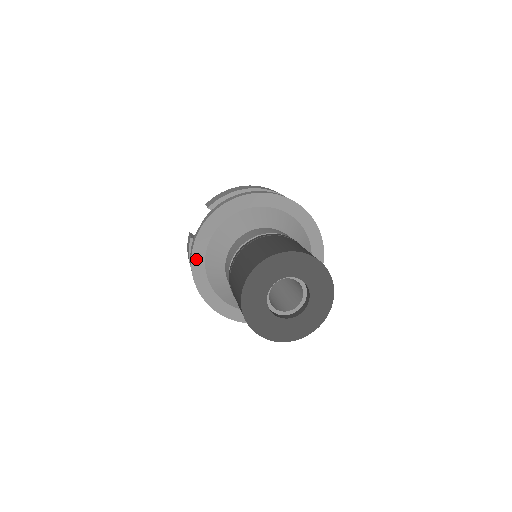
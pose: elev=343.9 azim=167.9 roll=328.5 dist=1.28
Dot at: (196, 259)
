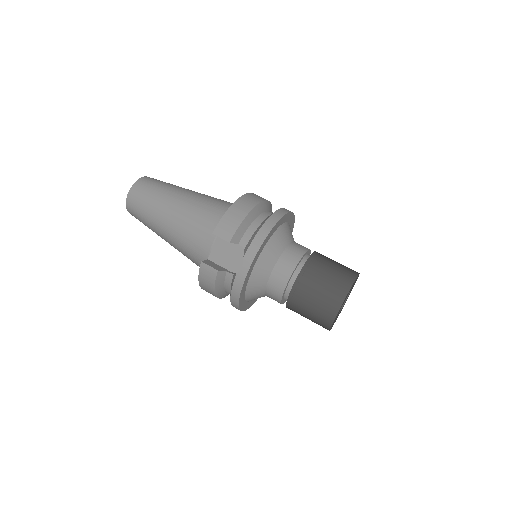
Dot at: (242, 291)
